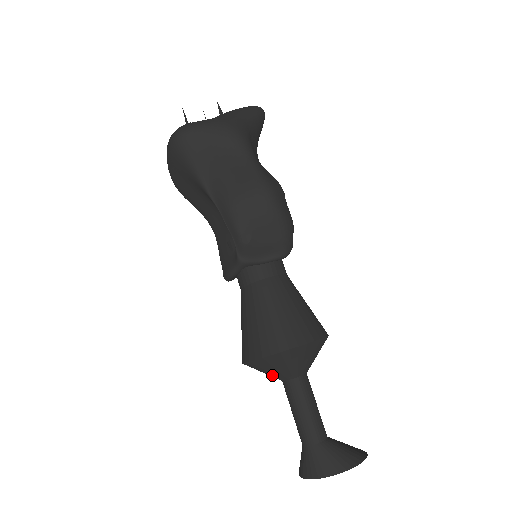
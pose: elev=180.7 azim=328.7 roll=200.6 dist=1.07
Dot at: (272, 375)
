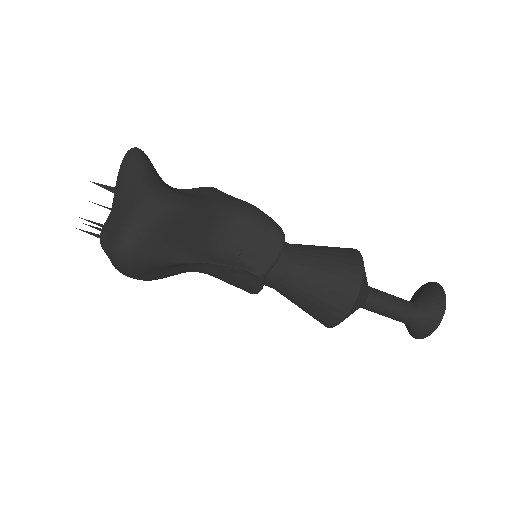
Dot at: occluded
